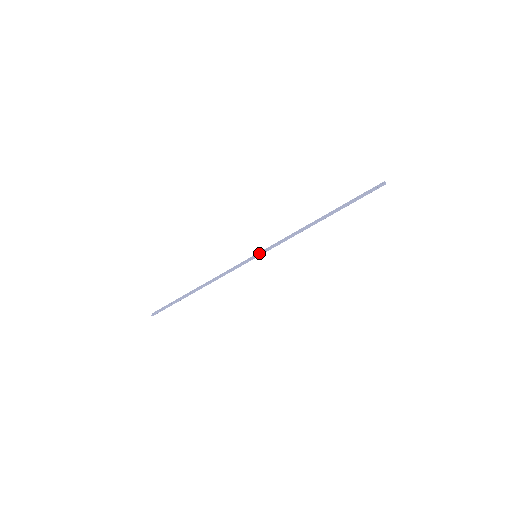
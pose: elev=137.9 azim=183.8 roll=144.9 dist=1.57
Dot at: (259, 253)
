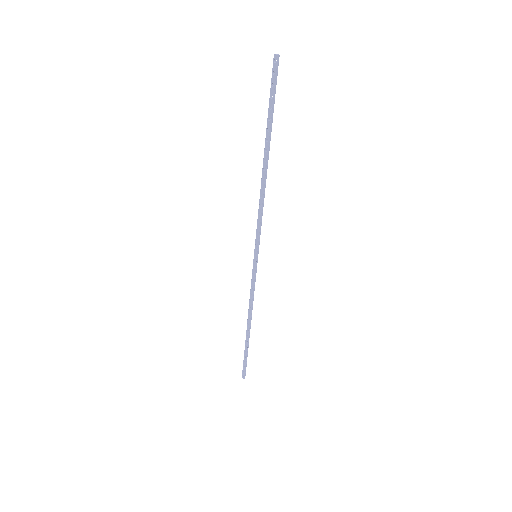
Dot at: (255, 252)
